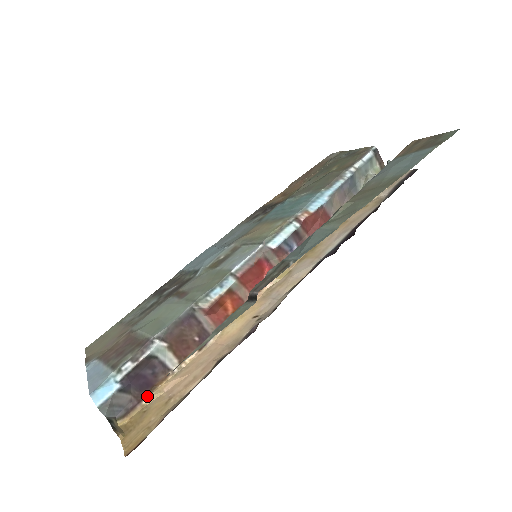
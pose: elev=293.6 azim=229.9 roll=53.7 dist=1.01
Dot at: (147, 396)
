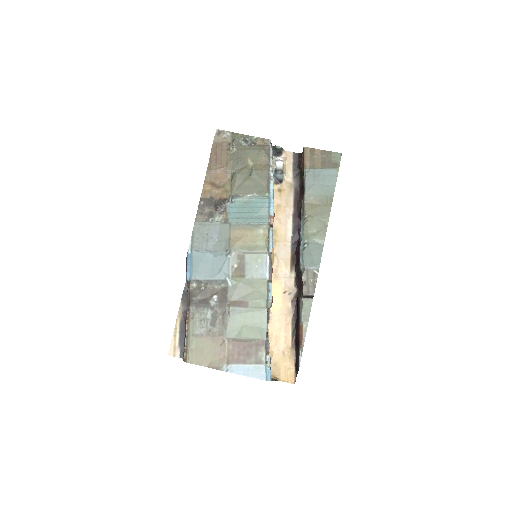
Dot at: occluded
